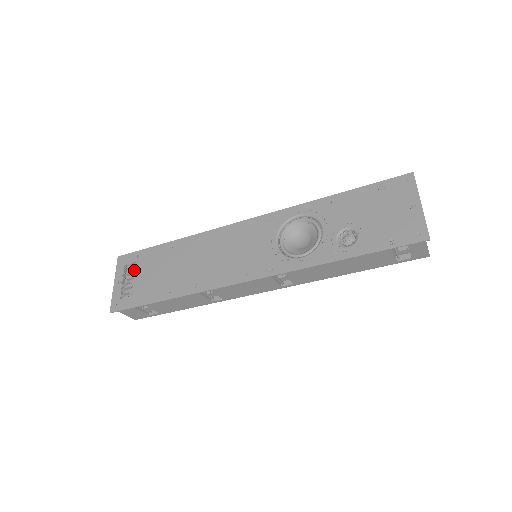
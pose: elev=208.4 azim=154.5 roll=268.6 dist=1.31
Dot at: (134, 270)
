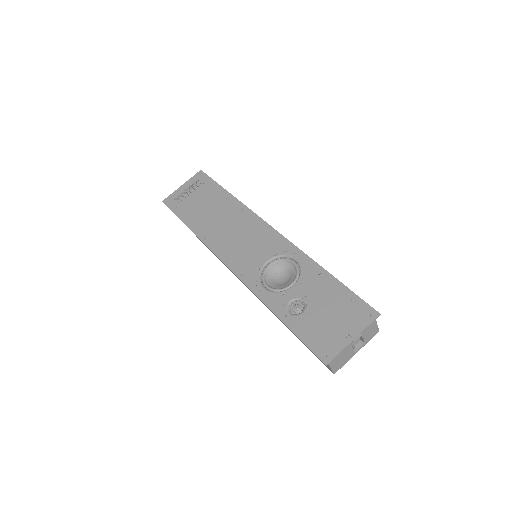
Dot at: (197, 189)
